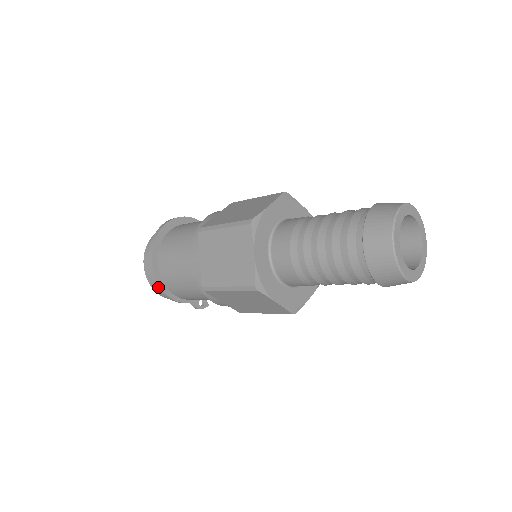
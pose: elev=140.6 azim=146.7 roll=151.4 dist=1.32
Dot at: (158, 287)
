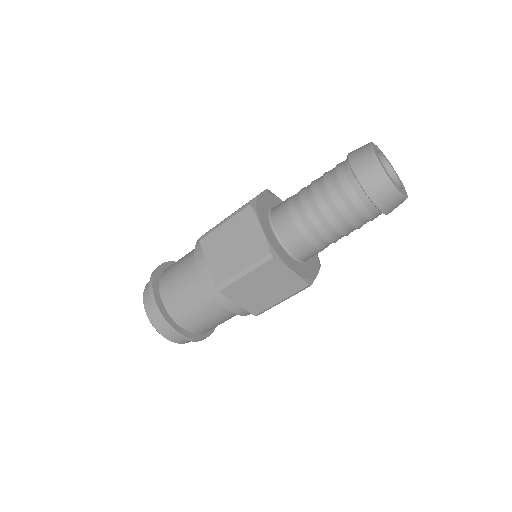
Dot at: occluded
